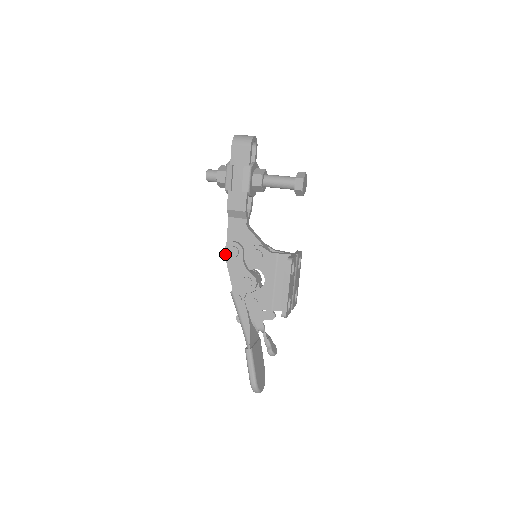
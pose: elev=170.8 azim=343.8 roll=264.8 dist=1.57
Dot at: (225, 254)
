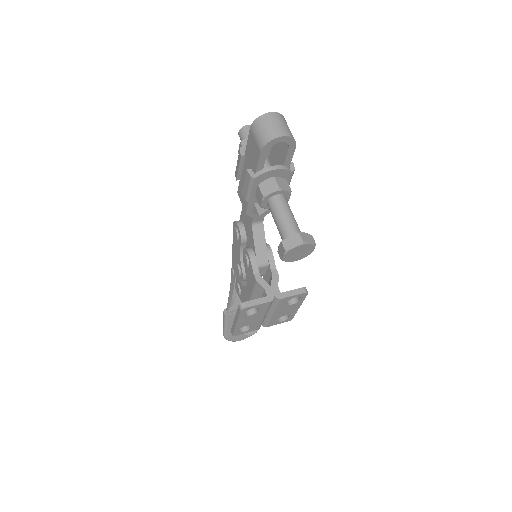
Dot at: occluded
